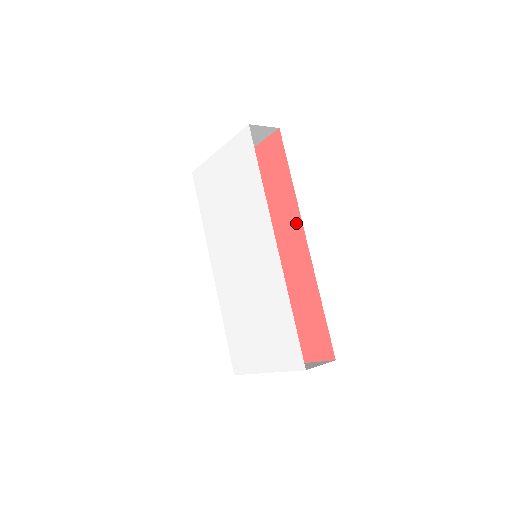
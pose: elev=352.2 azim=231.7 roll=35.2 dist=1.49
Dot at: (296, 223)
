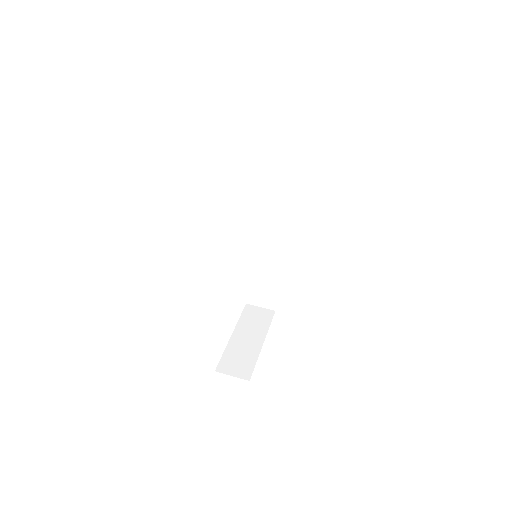
Dot at: occluded
